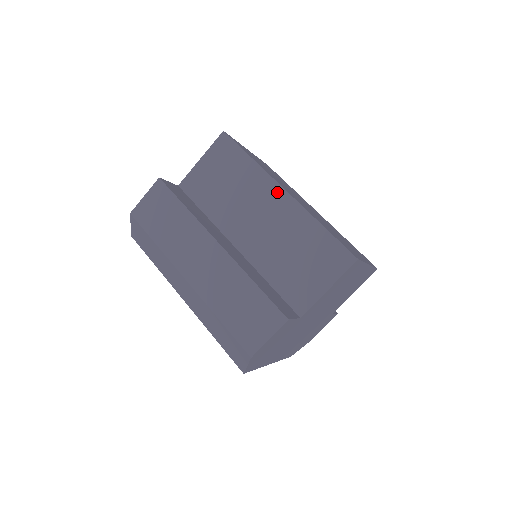
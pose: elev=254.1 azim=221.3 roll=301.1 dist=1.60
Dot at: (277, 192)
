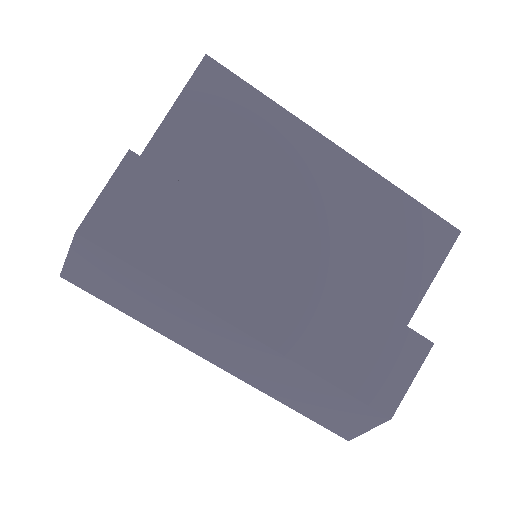
Dot at: (328, 152)
